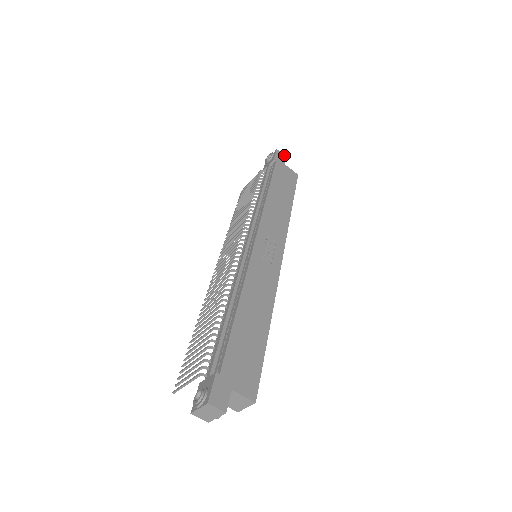
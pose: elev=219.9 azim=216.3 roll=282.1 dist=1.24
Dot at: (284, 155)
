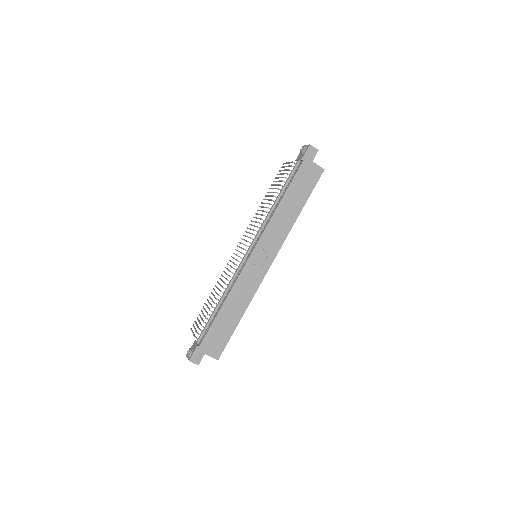
Dot at: (316, 149)
